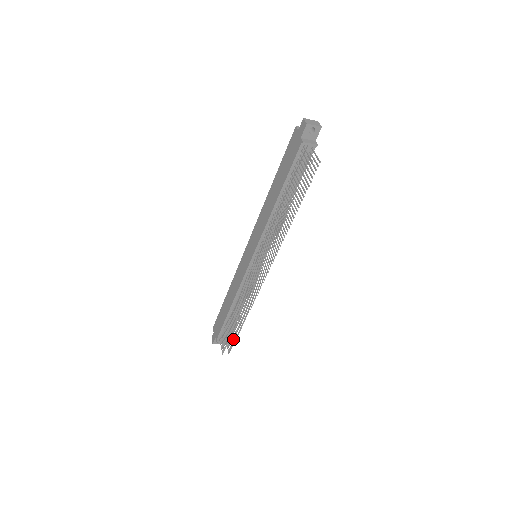
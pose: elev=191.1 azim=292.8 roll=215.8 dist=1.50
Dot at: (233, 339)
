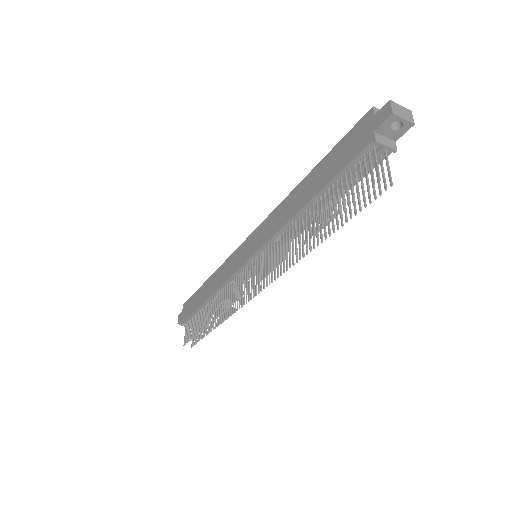
Dot at: (201, 334)
